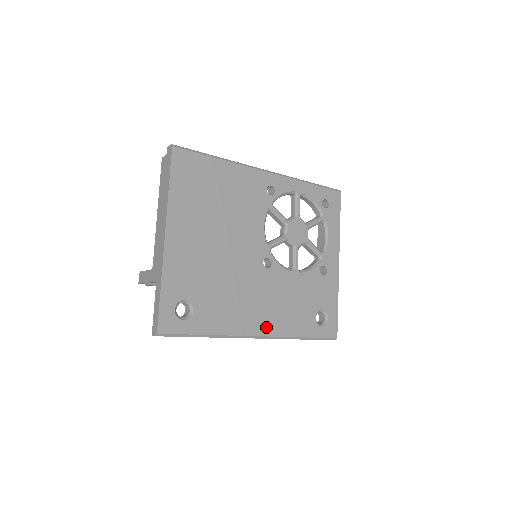
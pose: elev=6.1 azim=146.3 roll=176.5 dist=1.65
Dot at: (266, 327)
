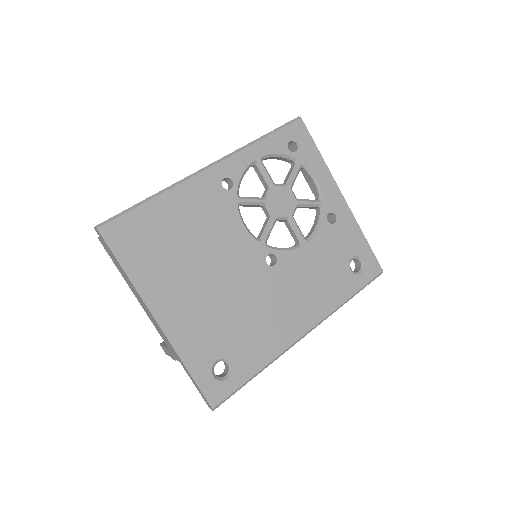
Dot at: (308, 319)
